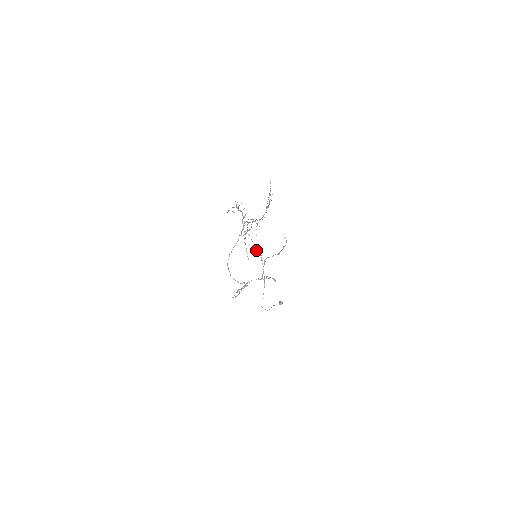
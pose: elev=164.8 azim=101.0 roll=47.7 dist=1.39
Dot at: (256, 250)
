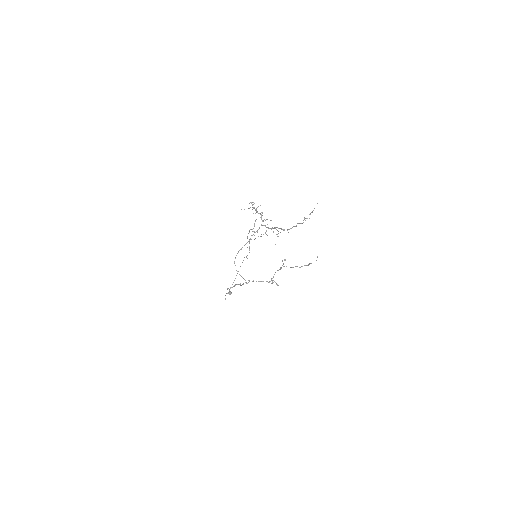
Dot at: (285, 260)
